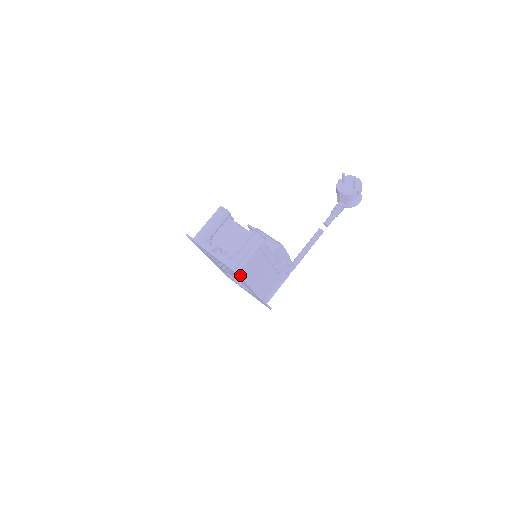
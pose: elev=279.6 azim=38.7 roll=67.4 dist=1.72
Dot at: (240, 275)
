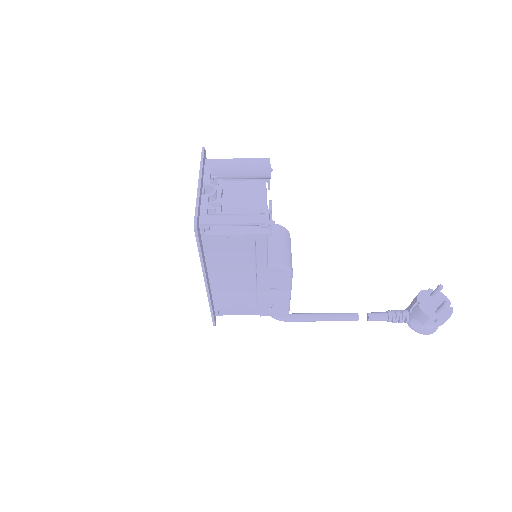
Dot at: (198, 237)
